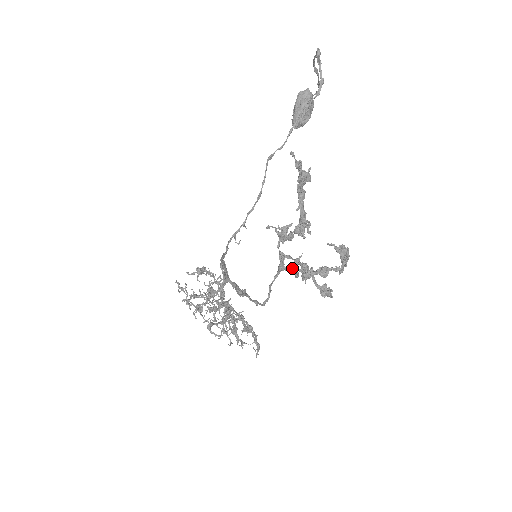
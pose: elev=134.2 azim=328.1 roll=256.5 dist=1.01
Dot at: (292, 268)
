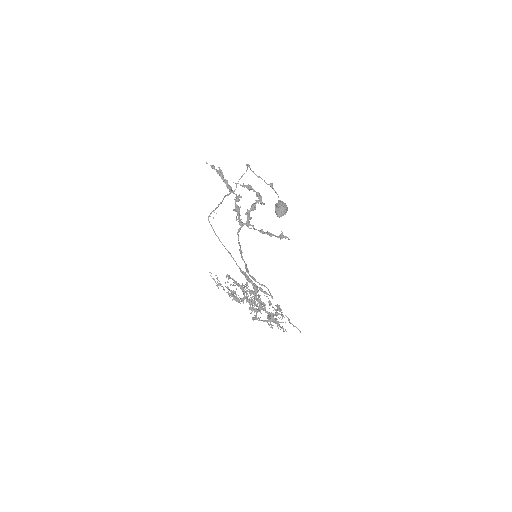
Dot at: (247, 222)
